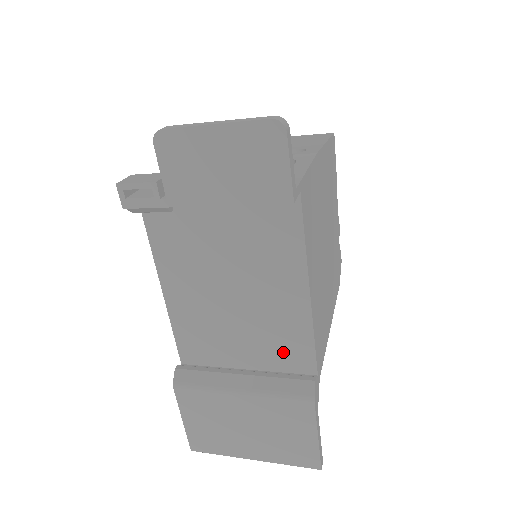
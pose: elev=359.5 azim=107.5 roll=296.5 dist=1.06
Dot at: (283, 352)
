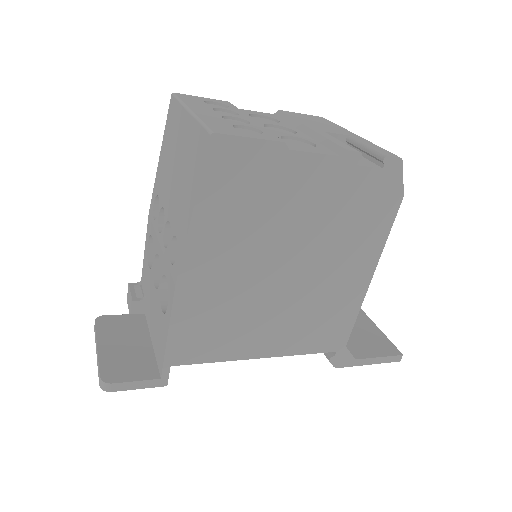
Dot at: occluded
